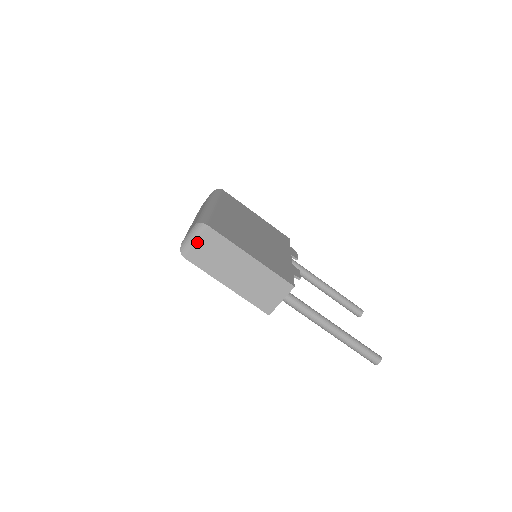
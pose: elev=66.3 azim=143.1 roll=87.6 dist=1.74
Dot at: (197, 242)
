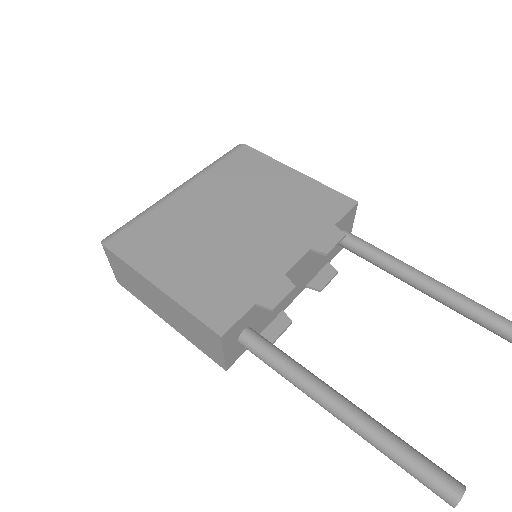
Dot at: (112, 266)
